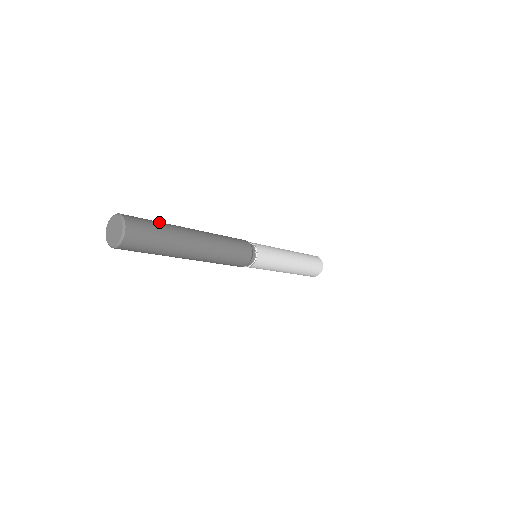
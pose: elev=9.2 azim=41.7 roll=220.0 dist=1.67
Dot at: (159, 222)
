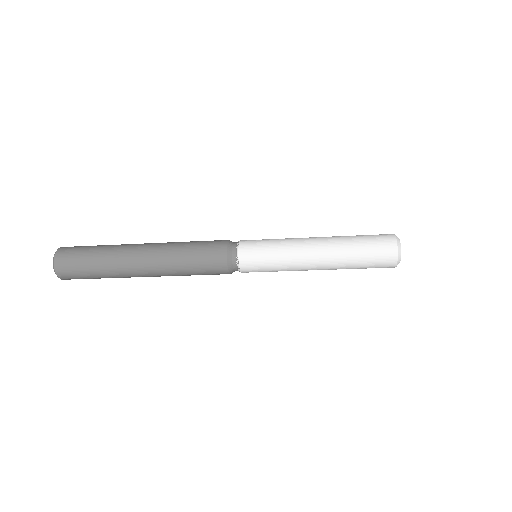
Dot at: (102, 245)
